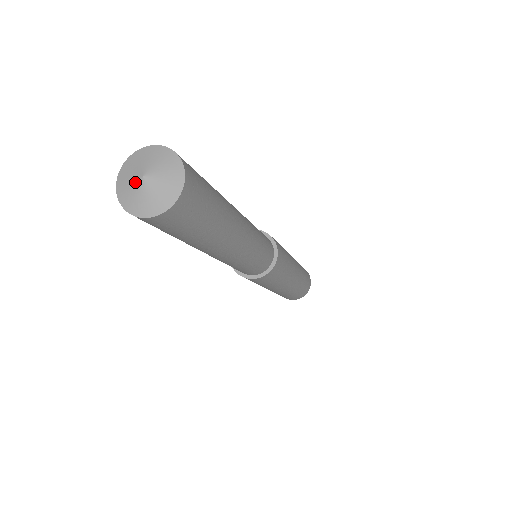
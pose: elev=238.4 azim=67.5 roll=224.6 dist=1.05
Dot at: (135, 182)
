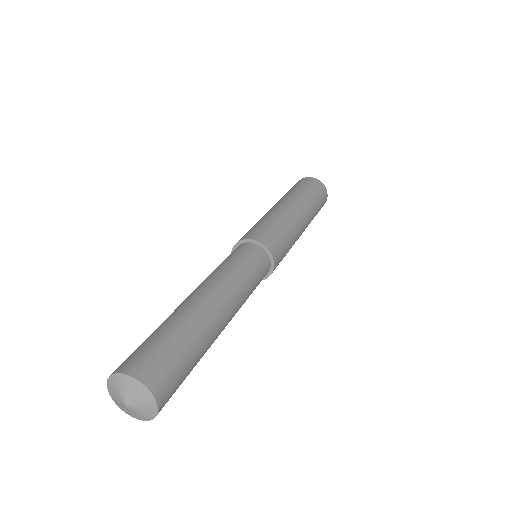
Dot at: (120, 403)
